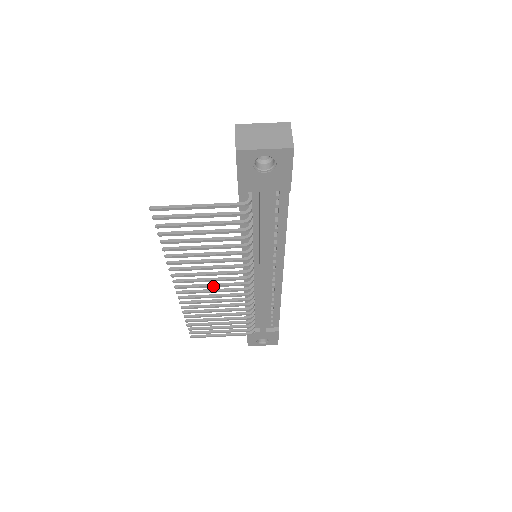
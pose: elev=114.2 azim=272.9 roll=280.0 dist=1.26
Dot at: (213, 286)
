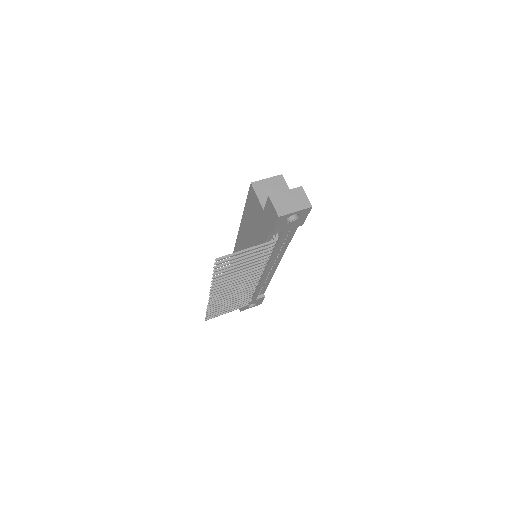
Dot at: (236, 287)
